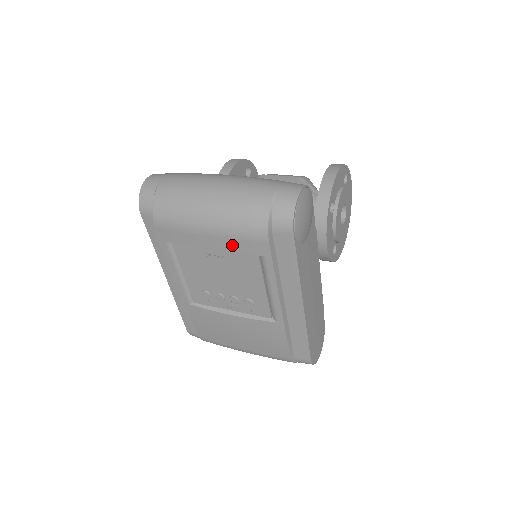
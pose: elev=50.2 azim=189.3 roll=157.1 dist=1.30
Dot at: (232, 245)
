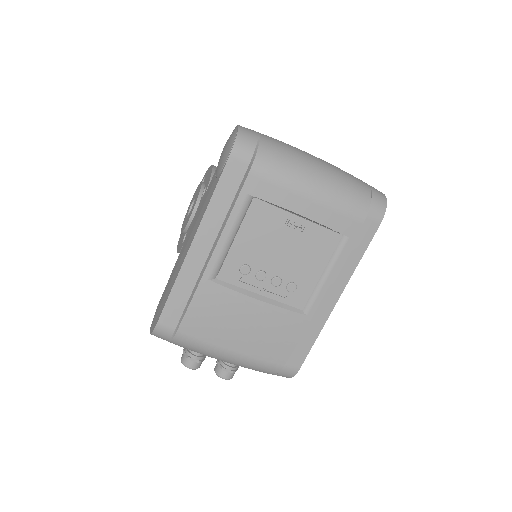
Dot at: (327, 217)
